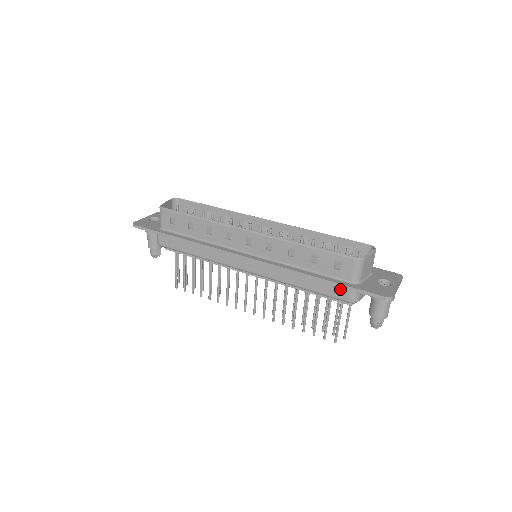
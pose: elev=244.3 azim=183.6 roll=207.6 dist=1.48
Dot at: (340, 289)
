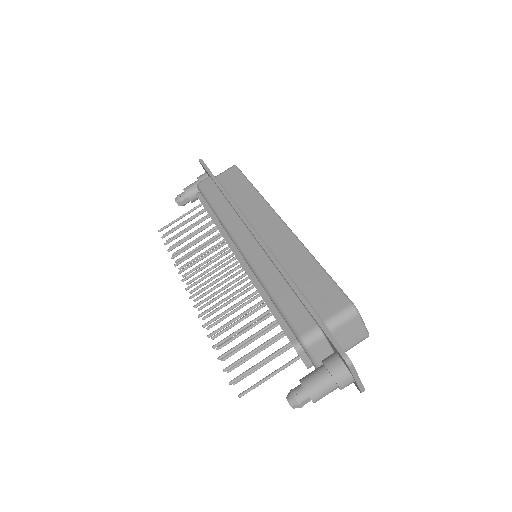
Dot at: (306, 318)
